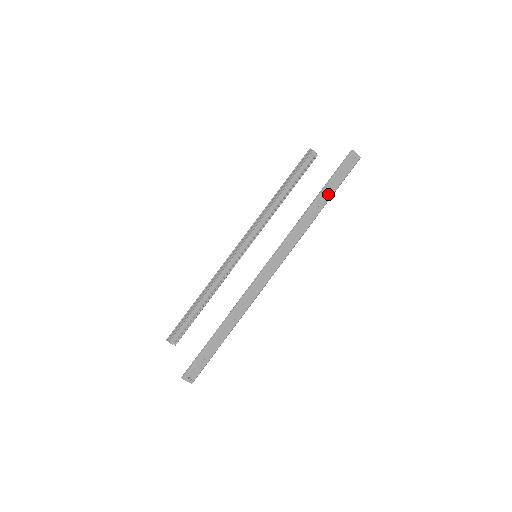
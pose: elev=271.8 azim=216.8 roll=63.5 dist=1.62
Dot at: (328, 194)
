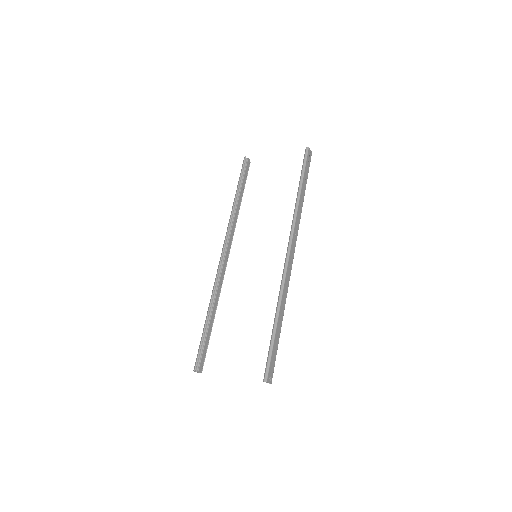
Dot at: (304, 185)
